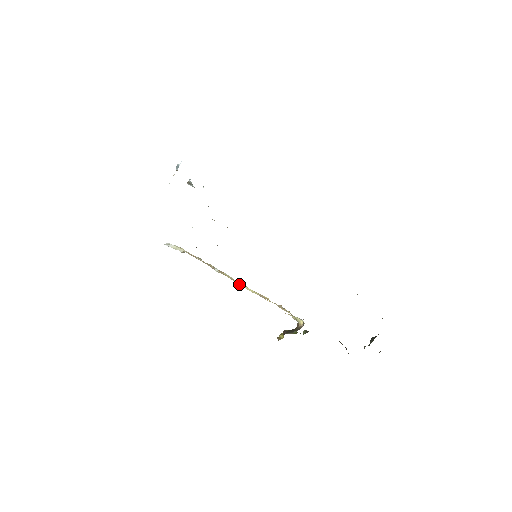
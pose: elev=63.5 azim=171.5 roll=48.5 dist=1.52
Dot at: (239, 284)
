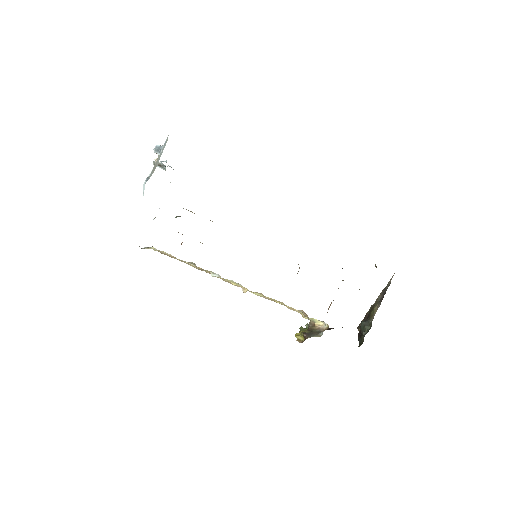
Dot at: (250, 291)
